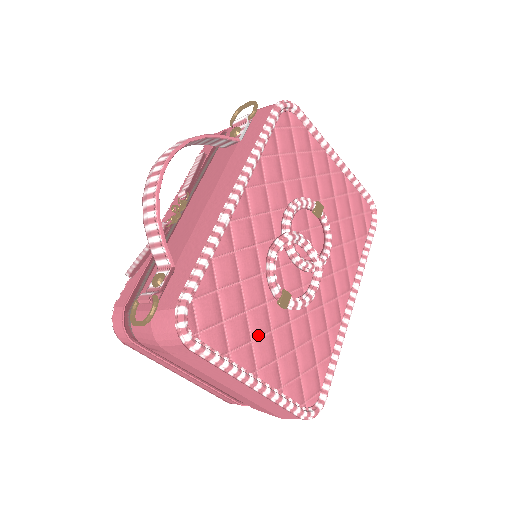
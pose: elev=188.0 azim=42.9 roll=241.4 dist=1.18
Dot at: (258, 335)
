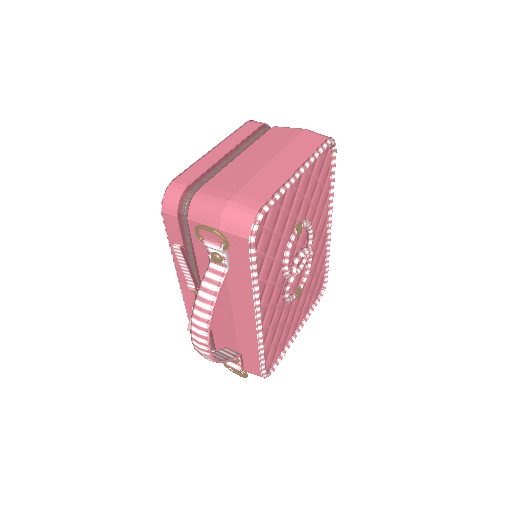
Dot at: (292, 320)
